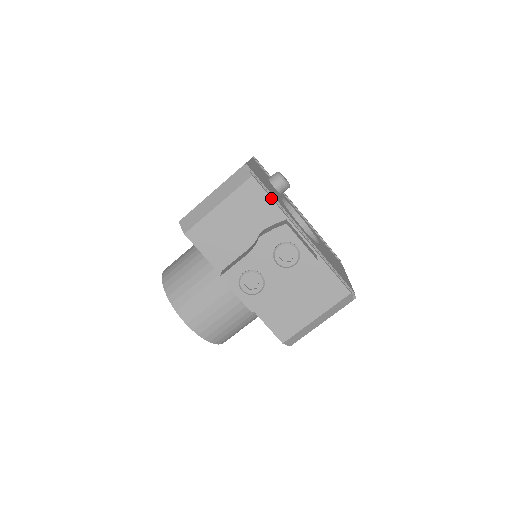
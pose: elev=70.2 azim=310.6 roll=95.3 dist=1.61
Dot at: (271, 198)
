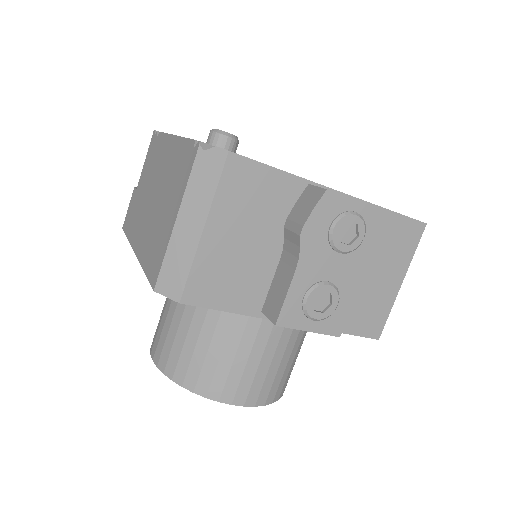
Dot at: (273, 167)
